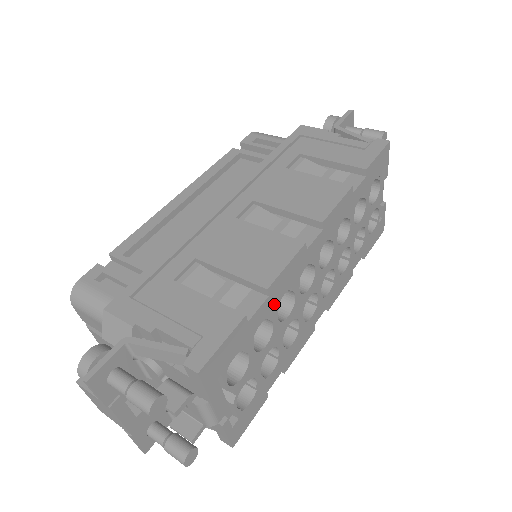
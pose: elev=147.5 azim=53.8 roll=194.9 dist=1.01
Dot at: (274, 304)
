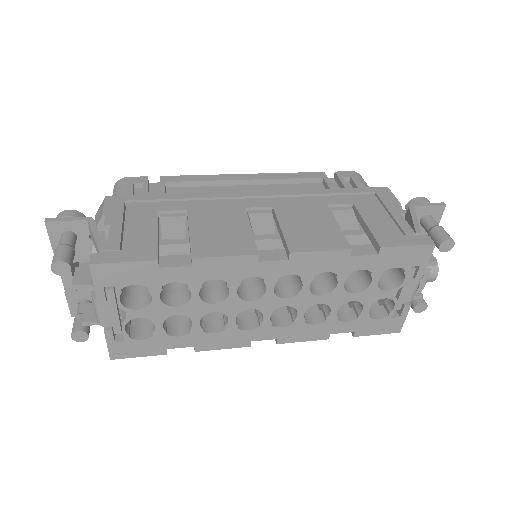
Dot at: (198, 278)
